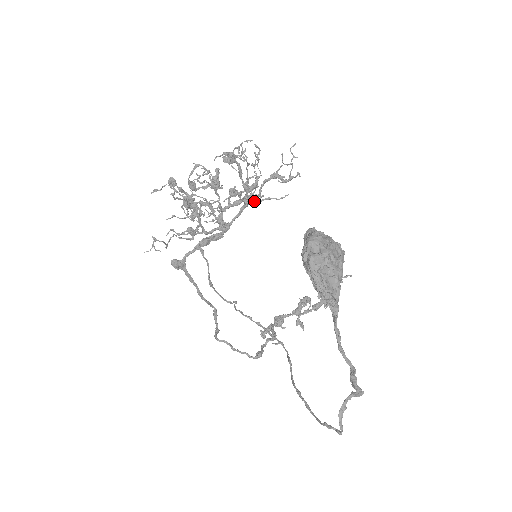
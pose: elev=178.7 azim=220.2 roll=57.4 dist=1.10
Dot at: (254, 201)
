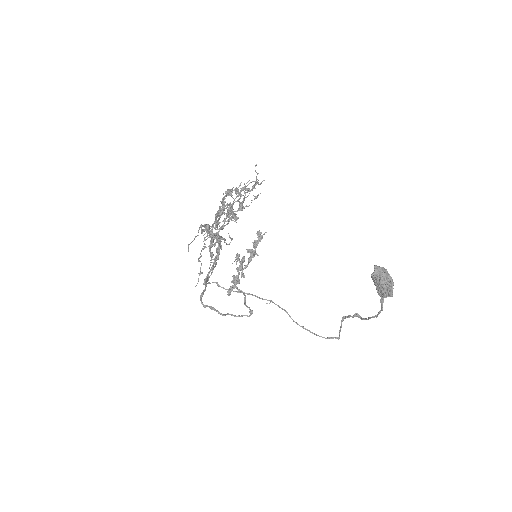
Dot at: occluded
